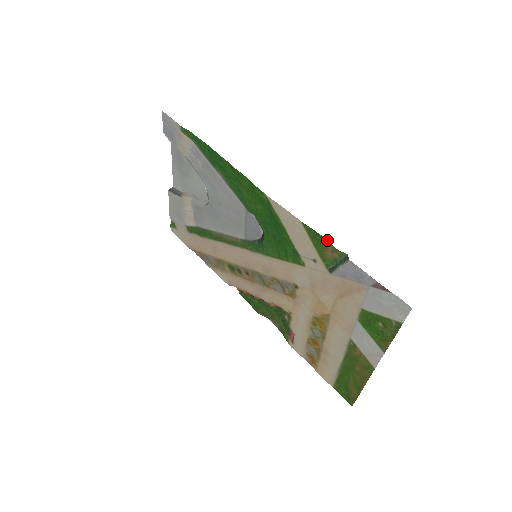
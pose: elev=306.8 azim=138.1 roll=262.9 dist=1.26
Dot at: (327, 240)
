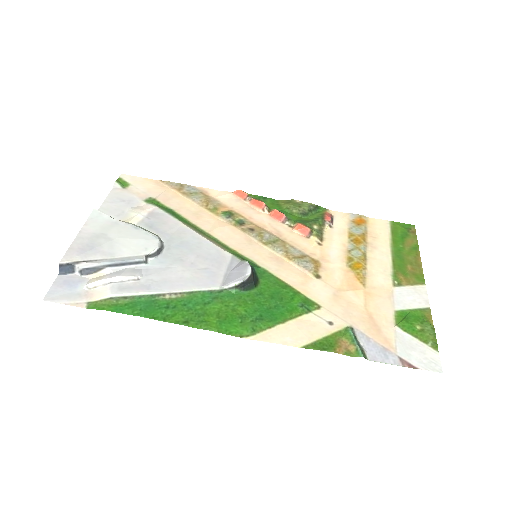
Dot at: occluded
